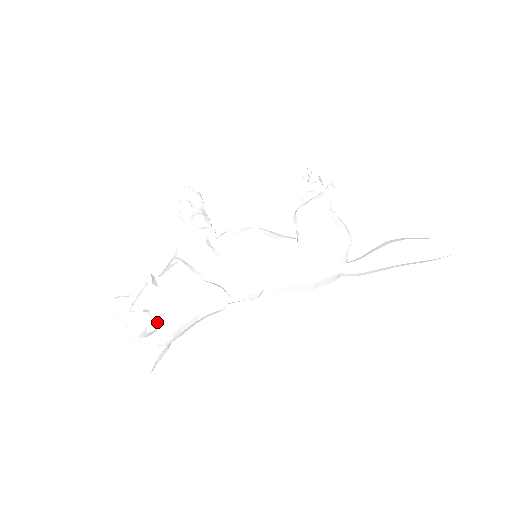
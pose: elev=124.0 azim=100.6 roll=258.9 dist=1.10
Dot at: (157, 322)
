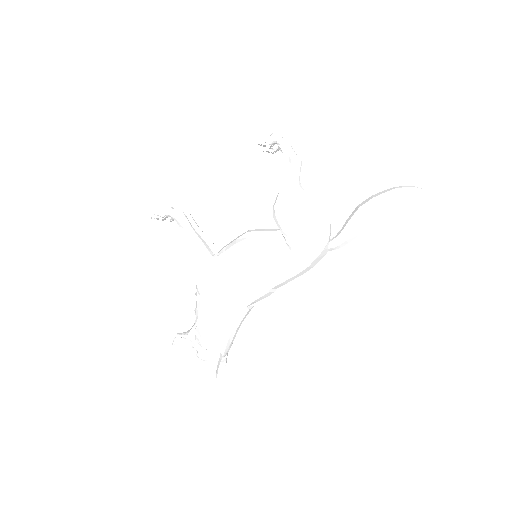
Dot at: (220, 359)
